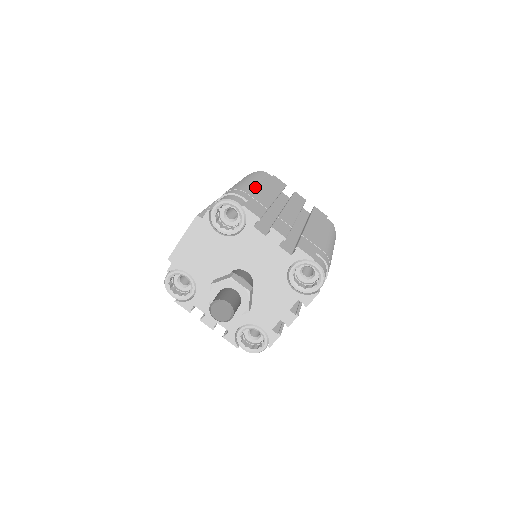
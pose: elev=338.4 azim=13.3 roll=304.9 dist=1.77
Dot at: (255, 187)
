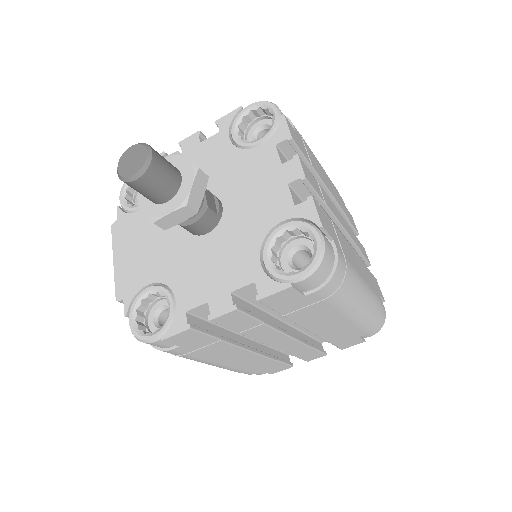
Dot at: occluded
